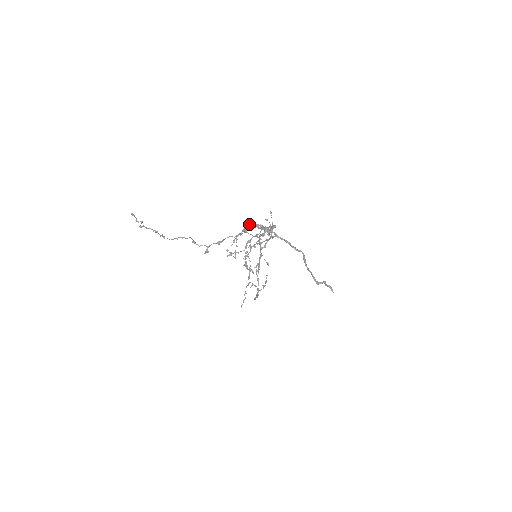
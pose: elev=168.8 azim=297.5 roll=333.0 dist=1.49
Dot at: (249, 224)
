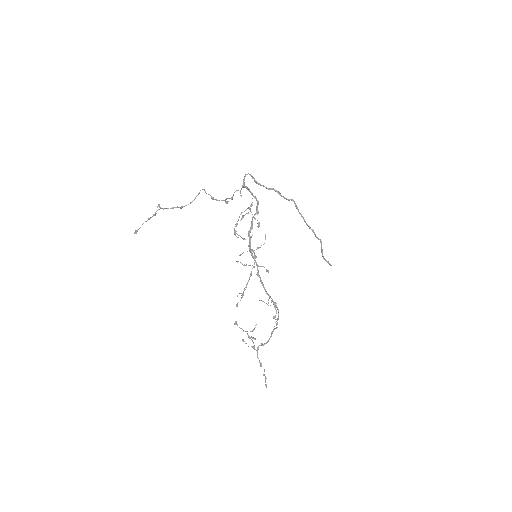
Dot at: occluded
